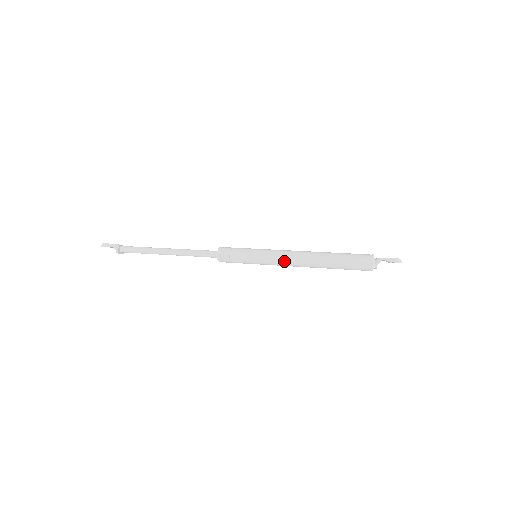
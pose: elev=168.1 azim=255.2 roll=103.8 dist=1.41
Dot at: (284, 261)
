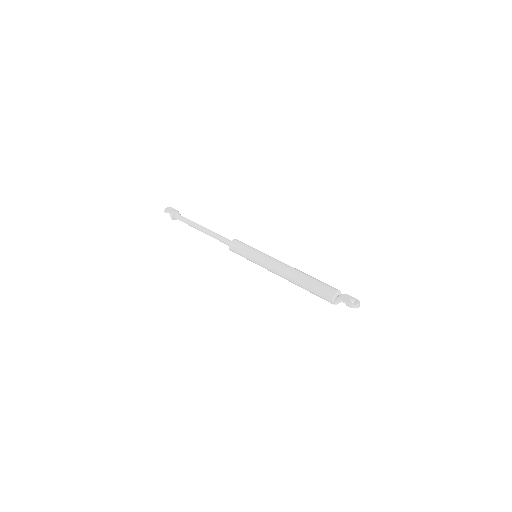
Dot at: (271, 270)
